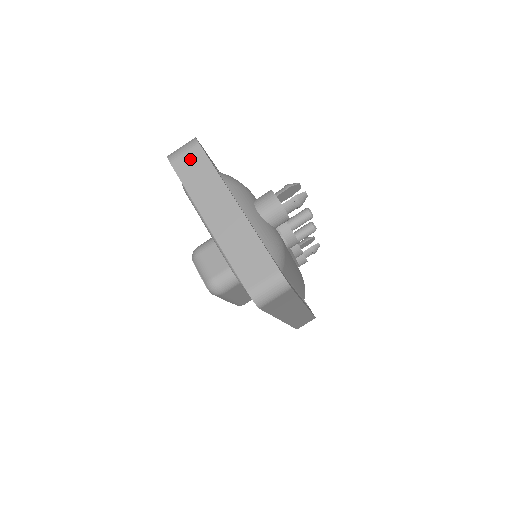
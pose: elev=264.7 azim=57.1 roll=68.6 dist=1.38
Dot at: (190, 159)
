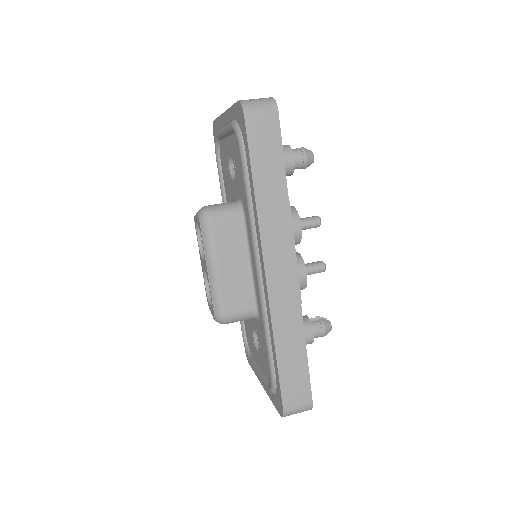
Dot at: occluded
